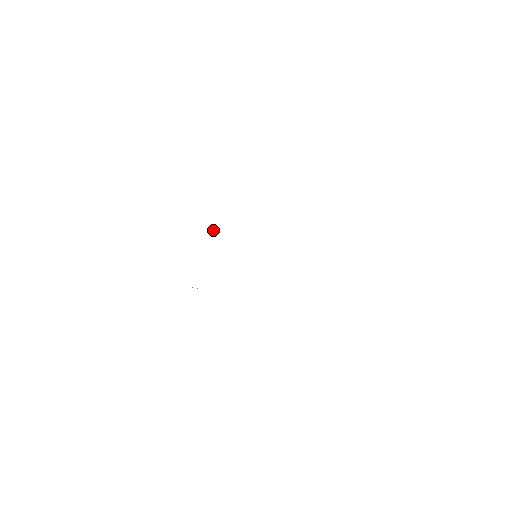
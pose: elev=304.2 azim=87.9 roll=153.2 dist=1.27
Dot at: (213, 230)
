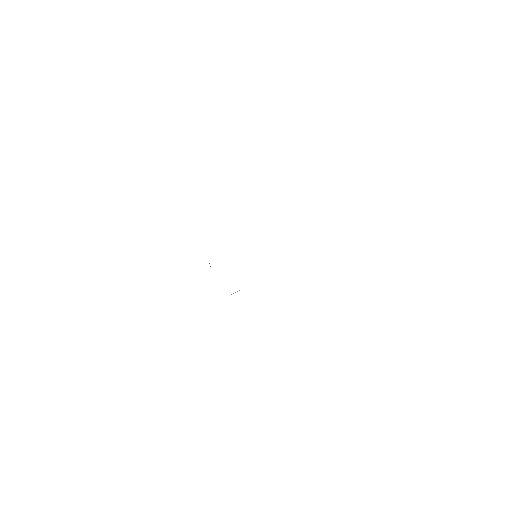
Dot at: occluded
